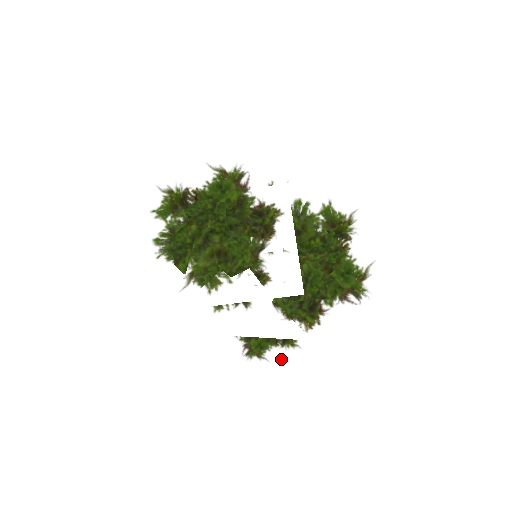
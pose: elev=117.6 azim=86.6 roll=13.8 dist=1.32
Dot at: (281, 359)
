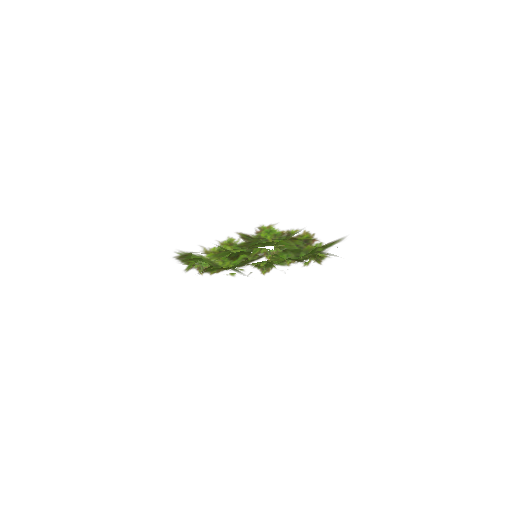
Dot at: (288, 223)
